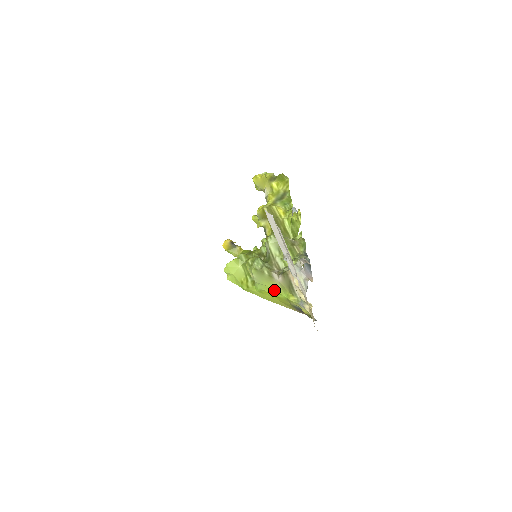
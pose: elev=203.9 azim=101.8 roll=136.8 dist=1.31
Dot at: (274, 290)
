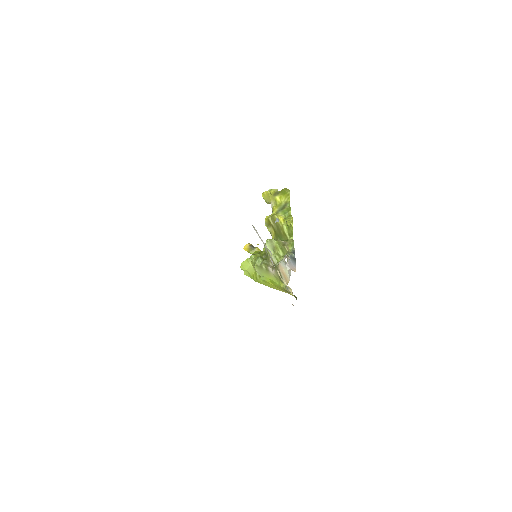
Dot at: (271, 280)
